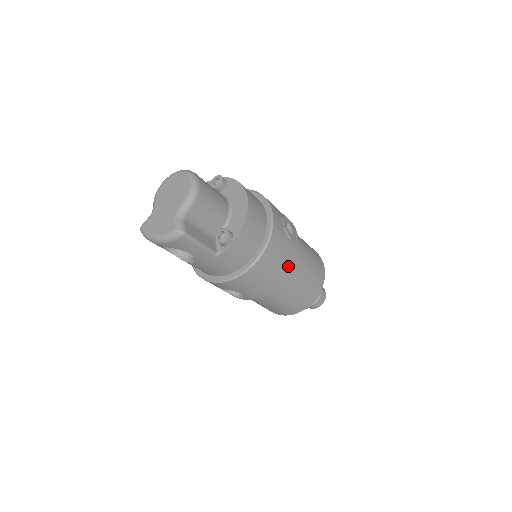
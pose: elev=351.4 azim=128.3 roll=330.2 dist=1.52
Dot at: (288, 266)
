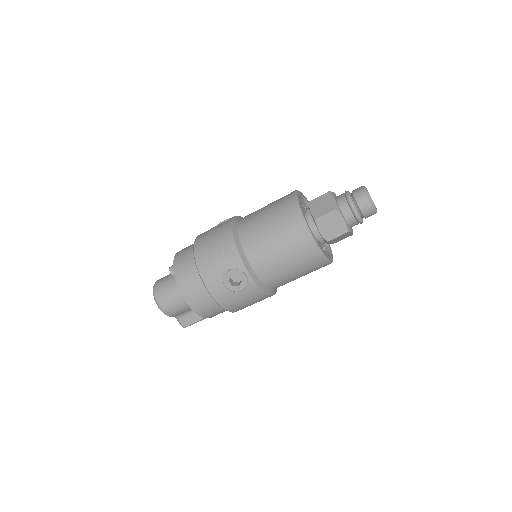
Dot at: (260, 296)
